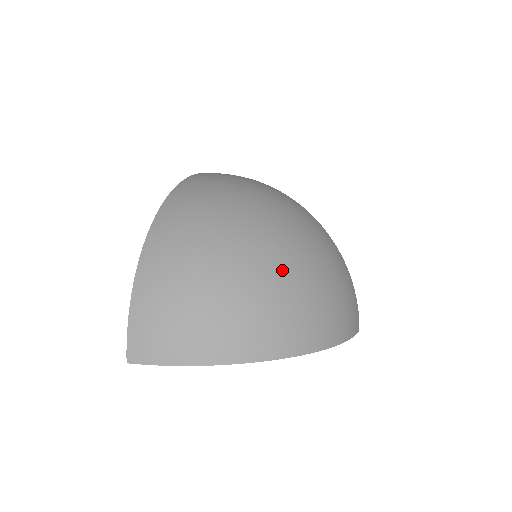
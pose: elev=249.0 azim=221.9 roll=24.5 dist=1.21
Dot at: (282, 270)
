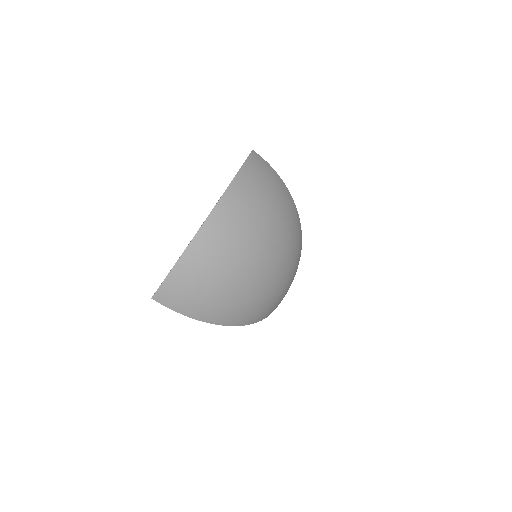
Dot at: (268, 282)
